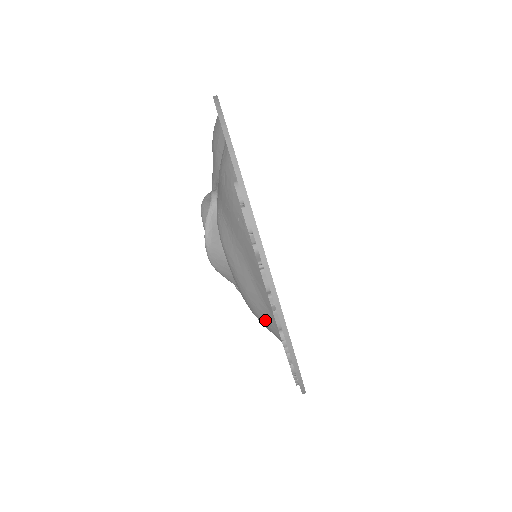
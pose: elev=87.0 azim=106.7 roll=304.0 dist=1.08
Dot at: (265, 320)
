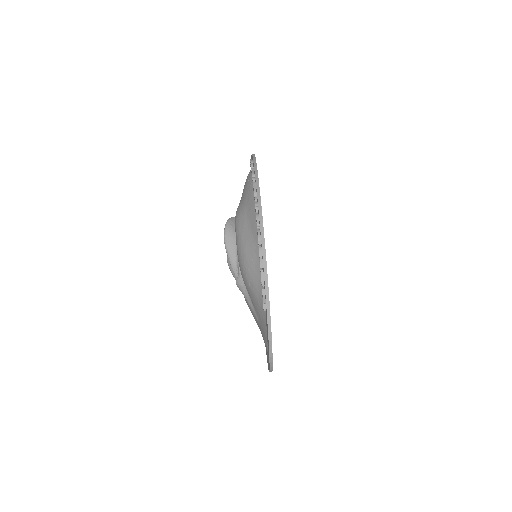
Dot at: (250, 257)
